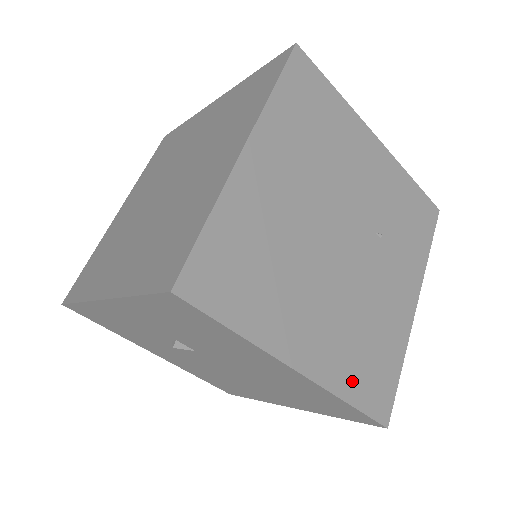
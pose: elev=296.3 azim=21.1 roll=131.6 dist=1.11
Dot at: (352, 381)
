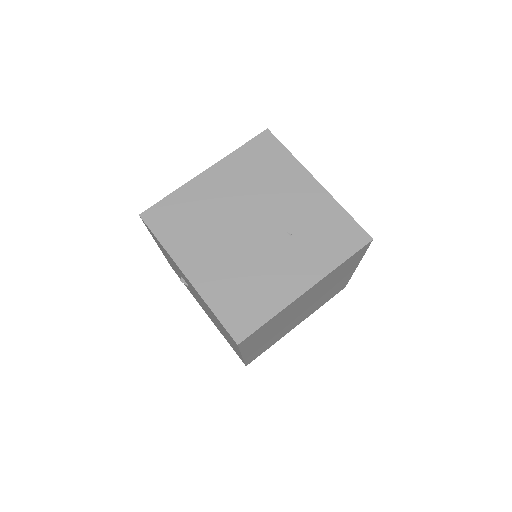
Dot at: (221, 301)
